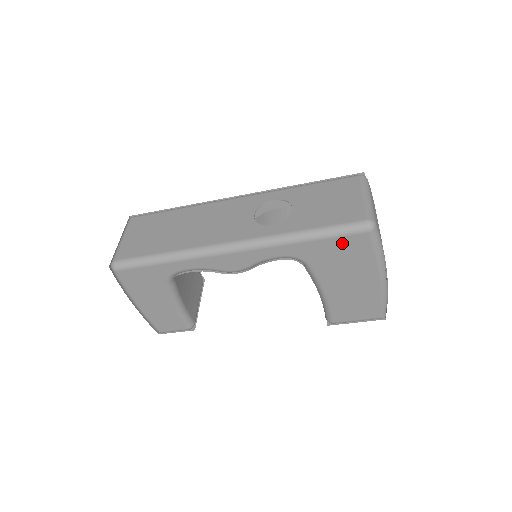
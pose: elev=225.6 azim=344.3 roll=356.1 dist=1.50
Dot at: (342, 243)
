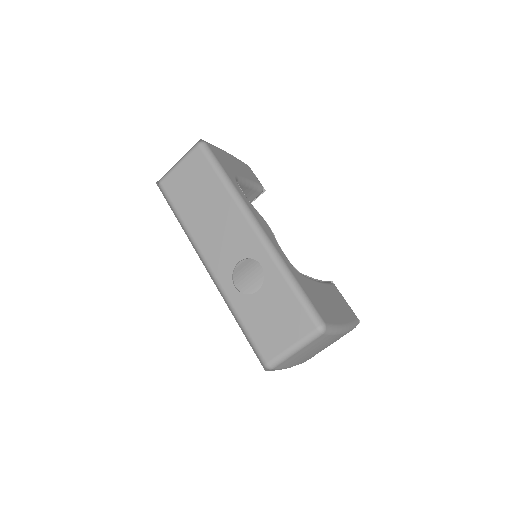
Dot at: occluded
